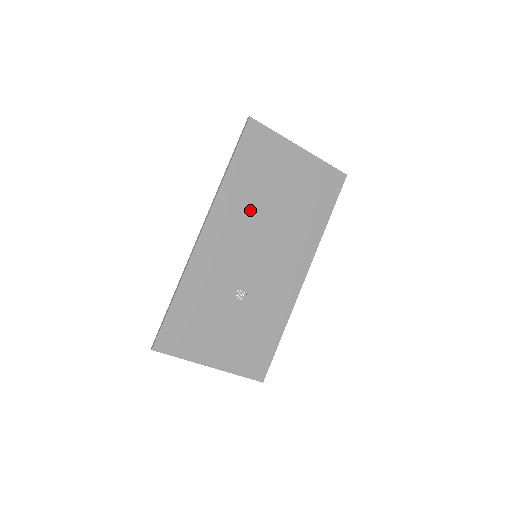
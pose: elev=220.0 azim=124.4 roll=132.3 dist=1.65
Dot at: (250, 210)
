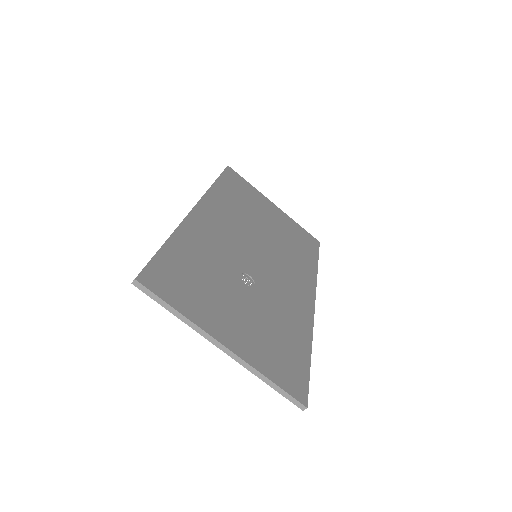
Dot at: (241, 217)
